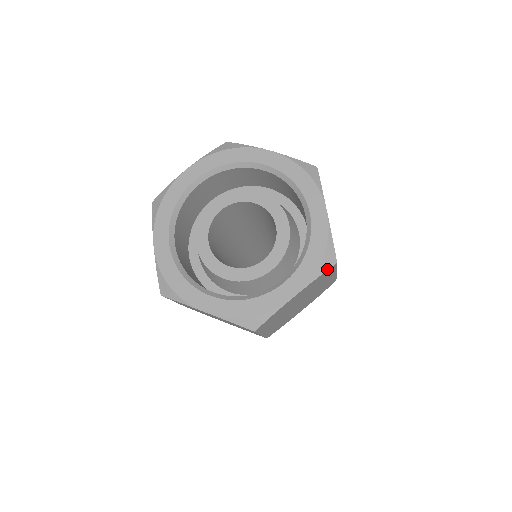
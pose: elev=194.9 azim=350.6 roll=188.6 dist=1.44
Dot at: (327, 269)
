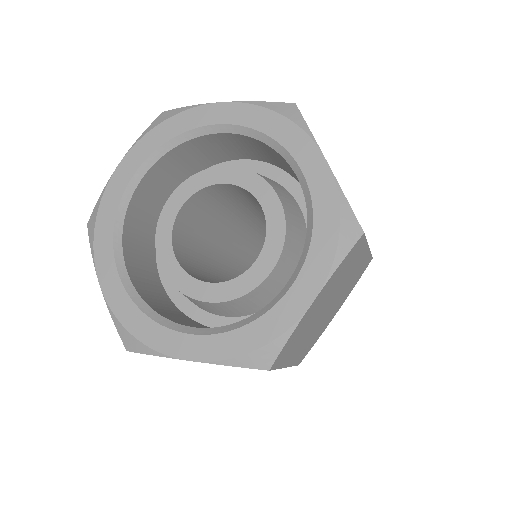
Dot at: (249, 367)
